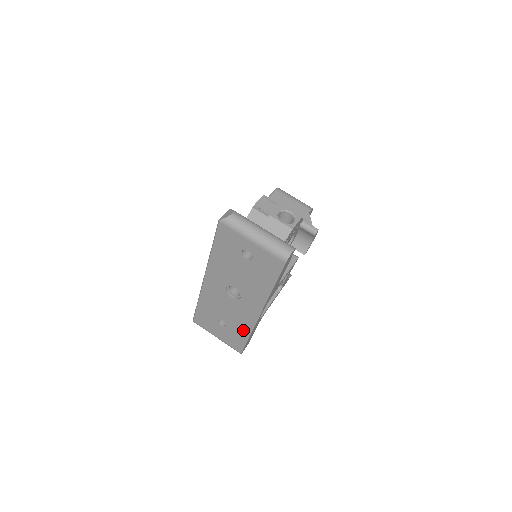
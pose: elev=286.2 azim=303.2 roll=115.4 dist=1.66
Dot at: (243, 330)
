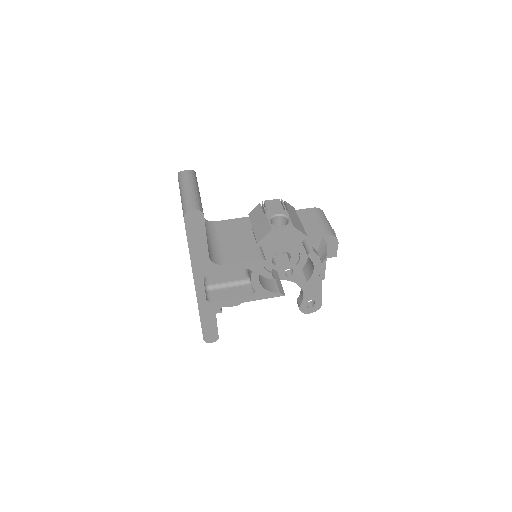
Dot at: occluded
